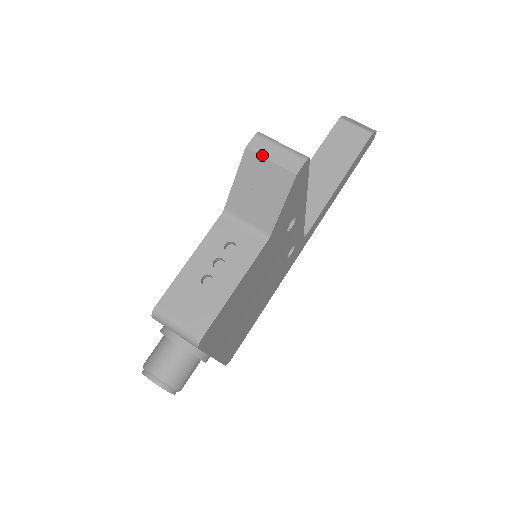
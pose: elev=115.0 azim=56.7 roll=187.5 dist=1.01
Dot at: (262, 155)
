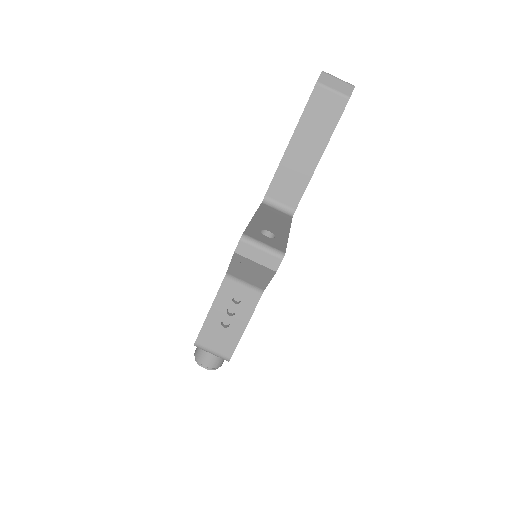
Dot at: (248, 258)
